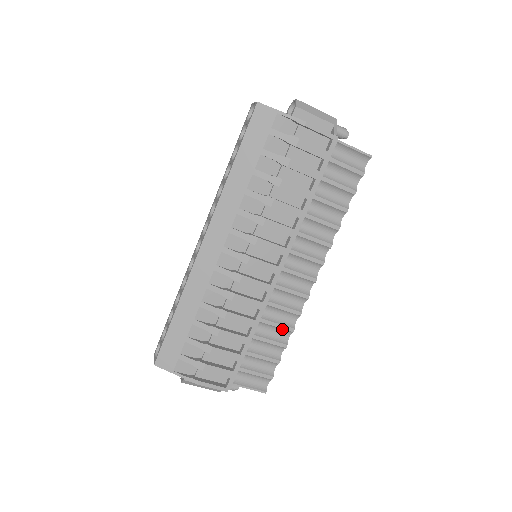
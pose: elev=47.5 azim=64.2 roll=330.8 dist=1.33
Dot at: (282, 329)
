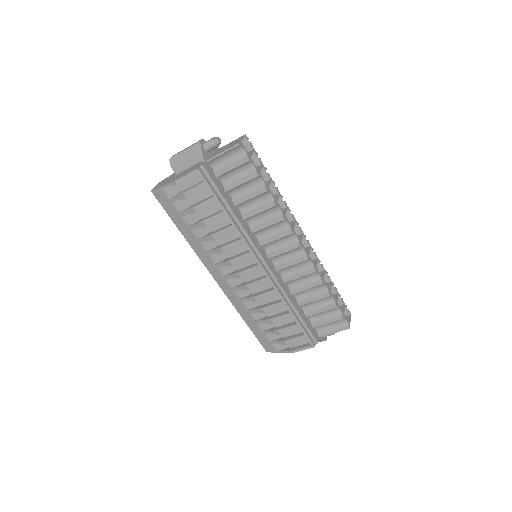
Dot at: (315, 287)
